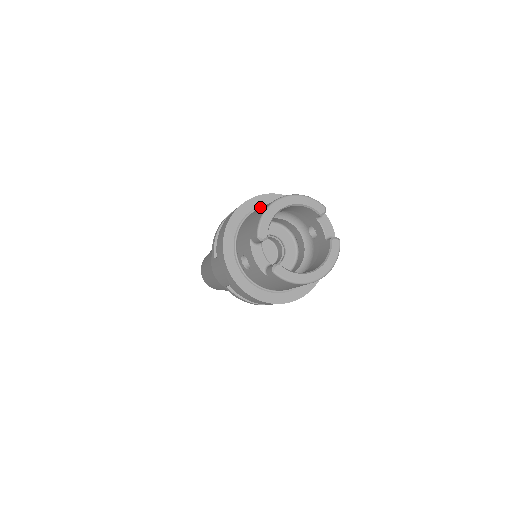
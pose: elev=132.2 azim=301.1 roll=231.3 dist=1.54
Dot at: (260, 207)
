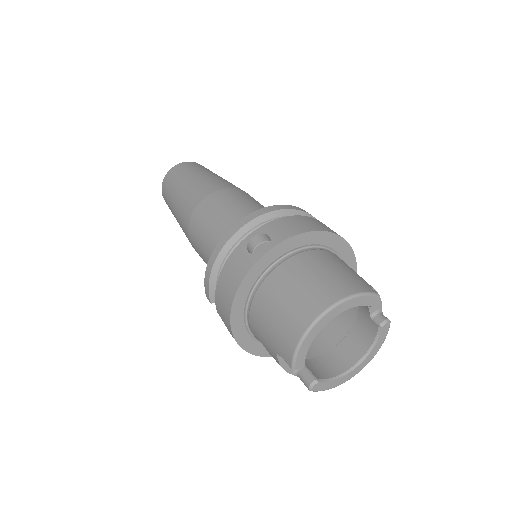
Dot at: (275, 261)
